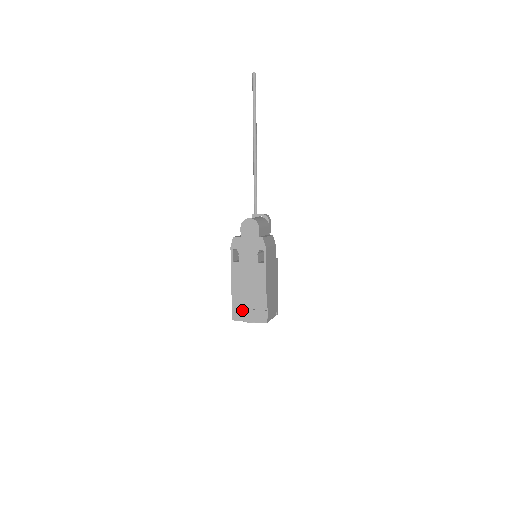
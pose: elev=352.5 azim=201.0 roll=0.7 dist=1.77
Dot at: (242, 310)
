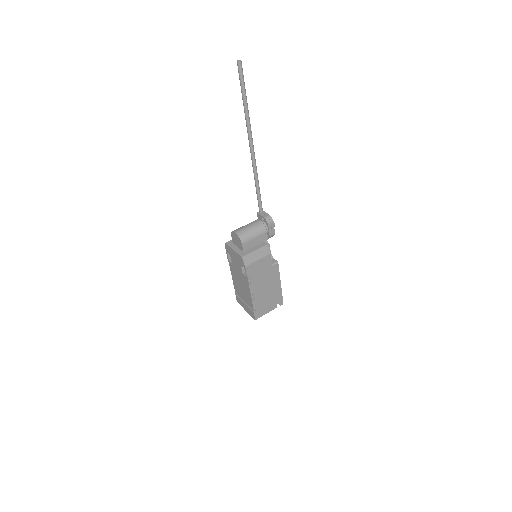
Dot at: (241, 300)
